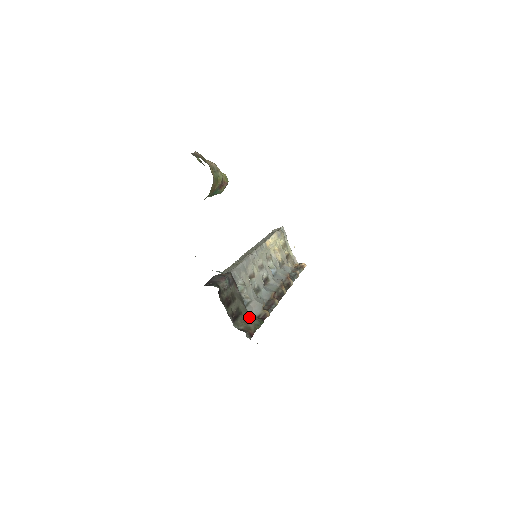
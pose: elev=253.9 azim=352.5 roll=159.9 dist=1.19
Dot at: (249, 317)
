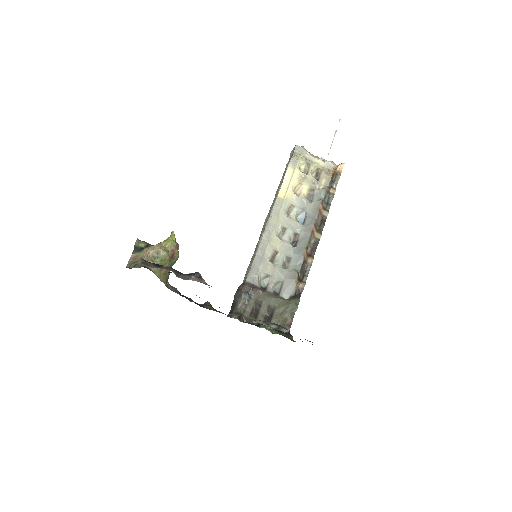
Dot at: (283, 306)
